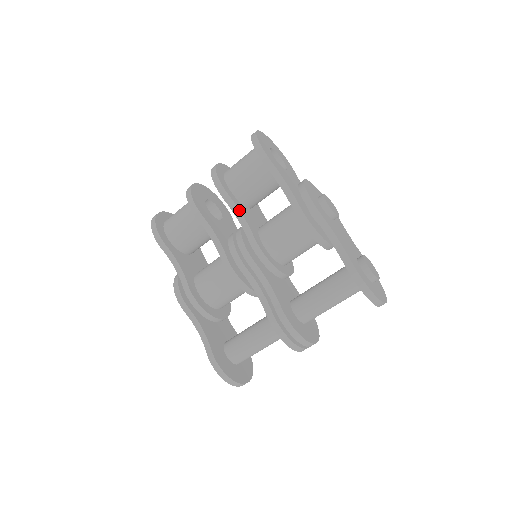
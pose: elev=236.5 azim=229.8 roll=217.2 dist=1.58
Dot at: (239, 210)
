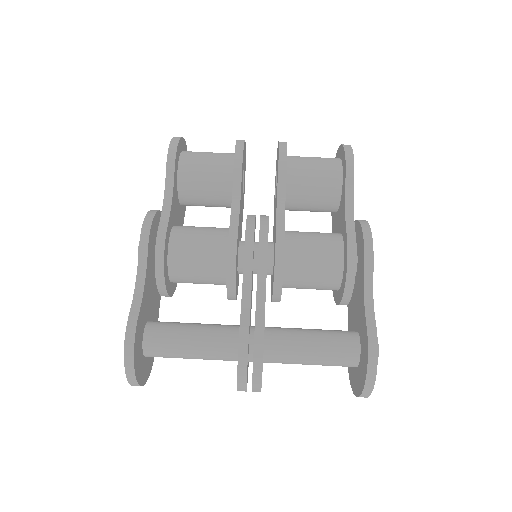
Dot at: (285, 196)
